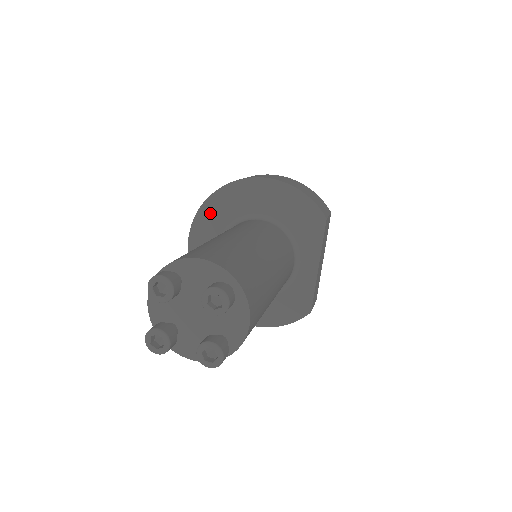
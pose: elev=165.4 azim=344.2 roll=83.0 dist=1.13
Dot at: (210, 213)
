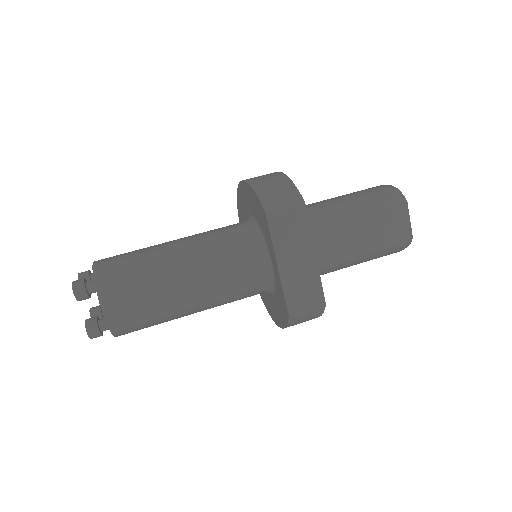
Dot at: (241, 218)
